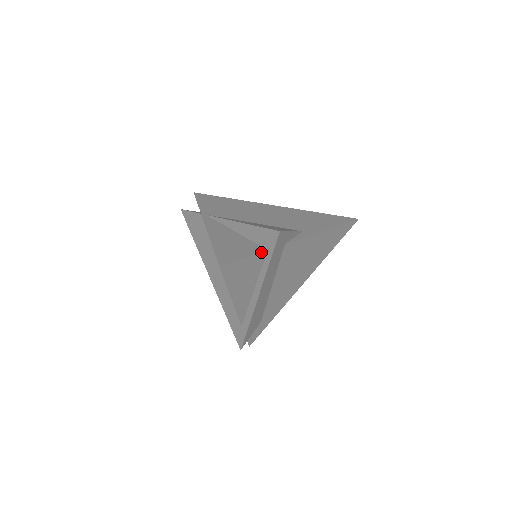
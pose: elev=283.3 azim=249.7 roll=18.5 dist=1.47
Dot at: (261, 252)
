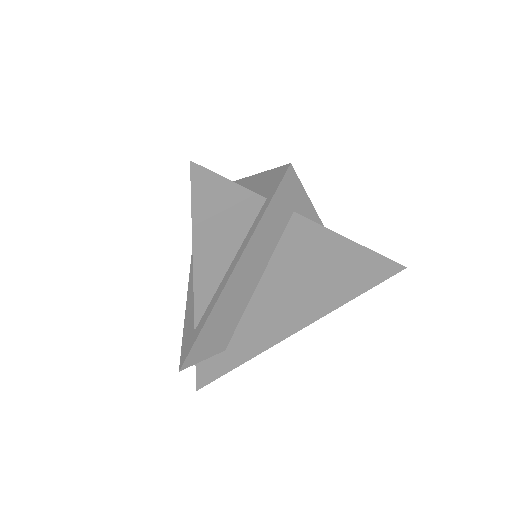
Dot at: (256, 193)
